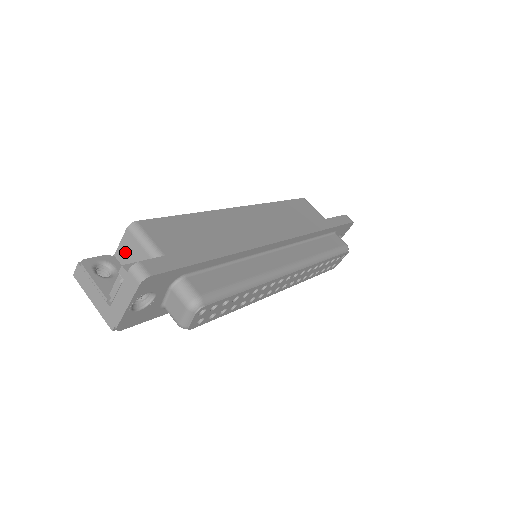
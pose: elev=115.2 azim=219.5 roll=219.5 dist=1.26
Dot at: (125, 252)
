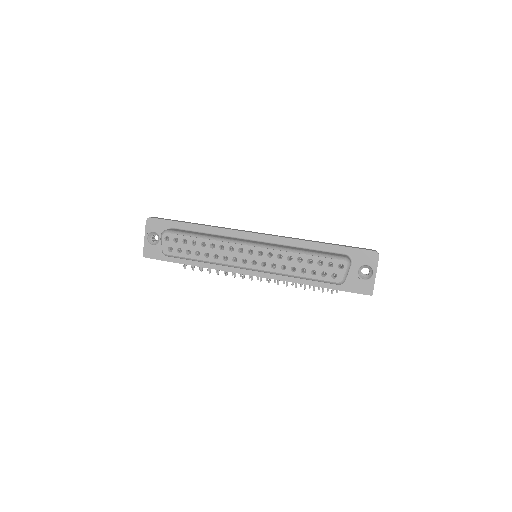
Dot at: occluded
